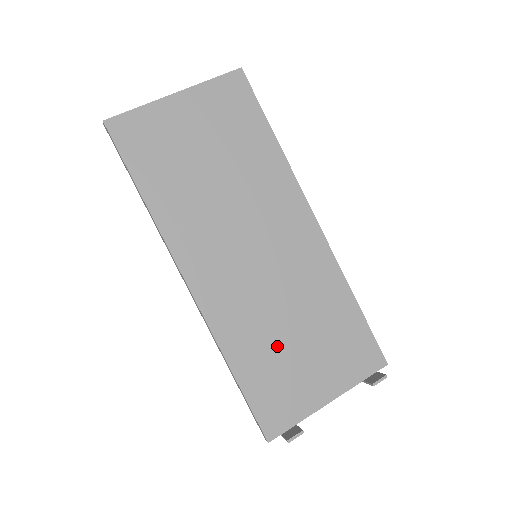
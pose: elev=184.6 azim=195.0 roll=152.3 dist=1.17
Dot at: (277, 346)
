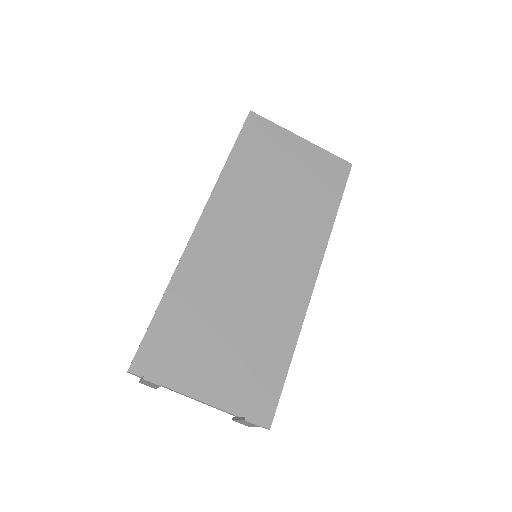
Dot at: (208, 318)
